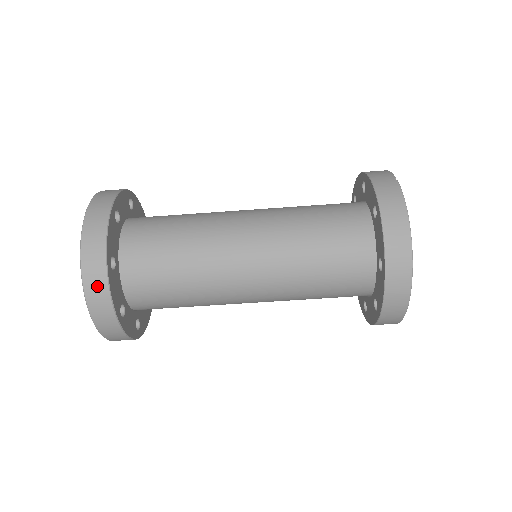
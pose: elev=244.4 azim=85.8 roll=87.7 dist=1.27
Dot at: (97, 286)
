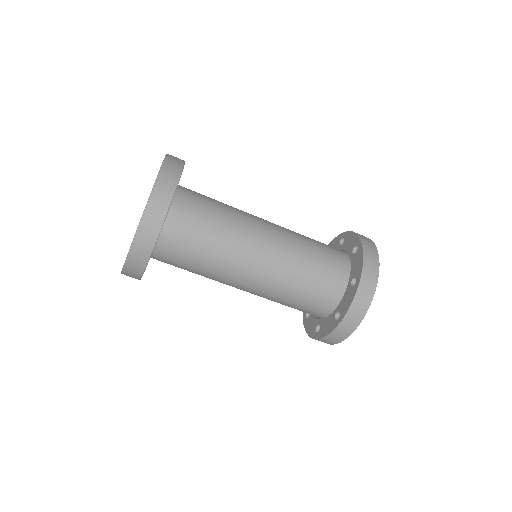
Dot at: (161, 202)
